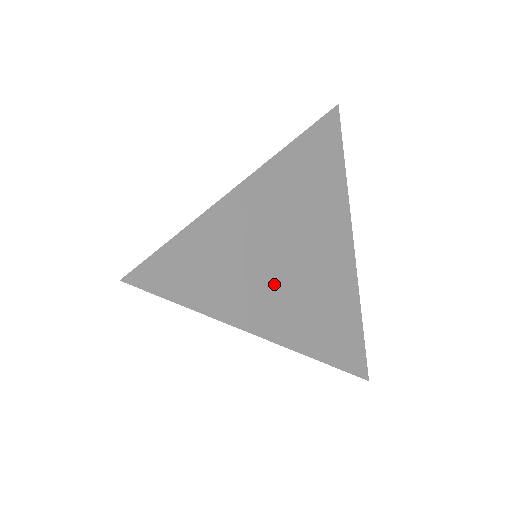
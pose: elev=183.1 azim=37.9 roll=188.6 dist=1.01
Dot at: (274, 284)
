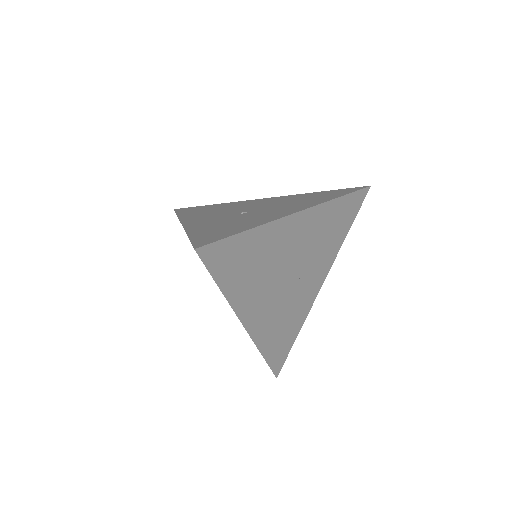
Dot at: (268, 291)
